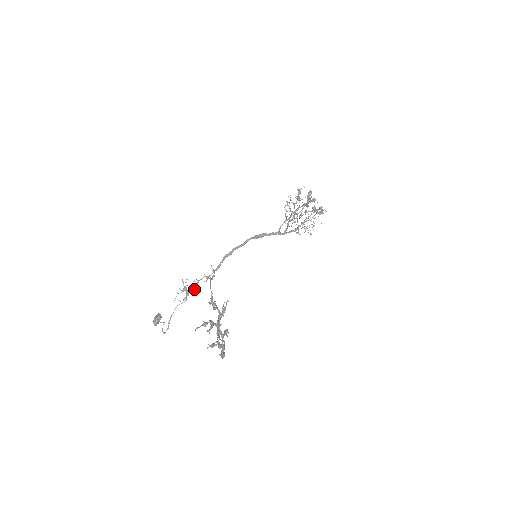
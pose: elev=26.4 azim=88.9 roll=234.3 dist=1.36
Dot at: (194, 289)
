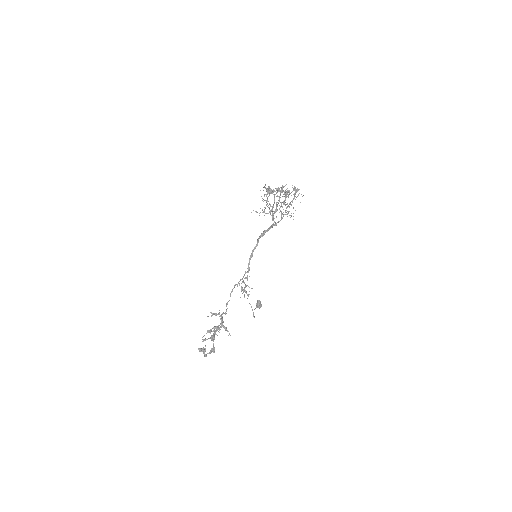
Dot at: occluded
